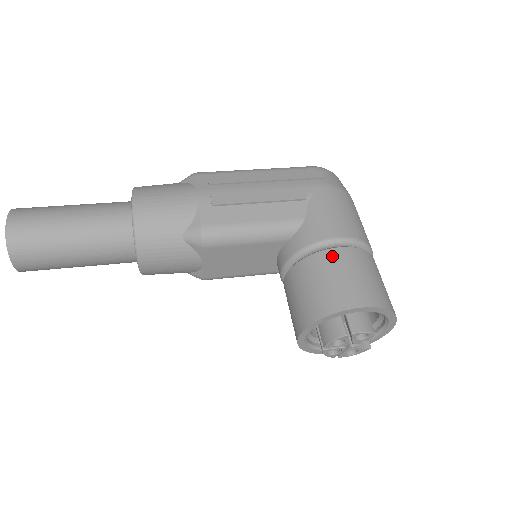
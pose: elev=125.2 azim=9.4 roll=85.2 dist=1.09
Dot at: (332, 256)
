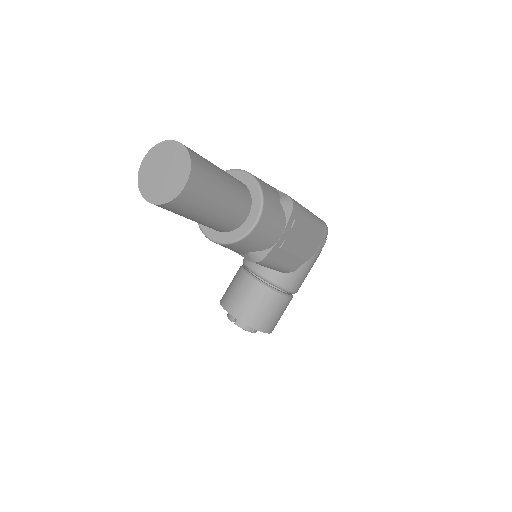
Dot at: (284, 301)
